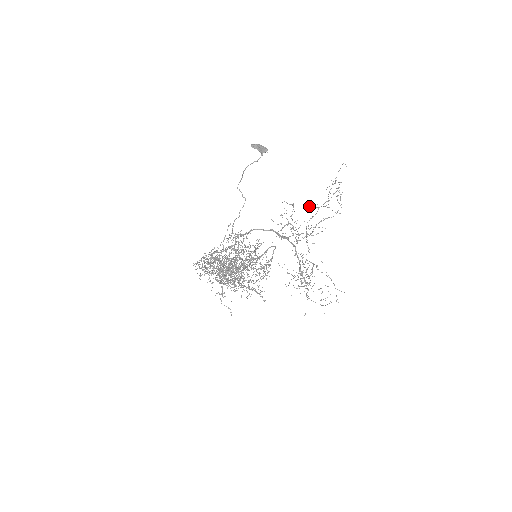
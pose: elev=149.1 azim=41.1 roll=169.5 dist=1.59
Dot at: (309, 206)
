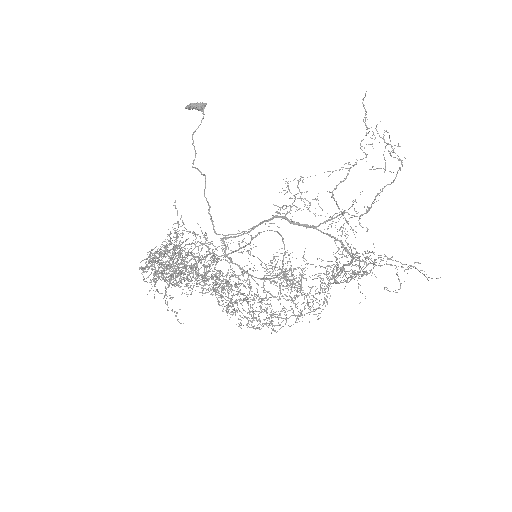
Dot at: (332, 171)
